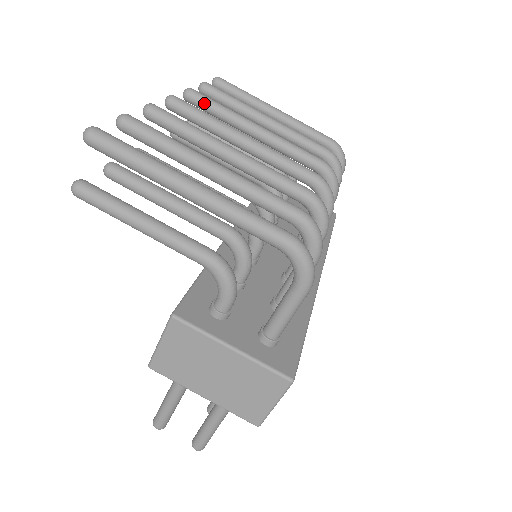
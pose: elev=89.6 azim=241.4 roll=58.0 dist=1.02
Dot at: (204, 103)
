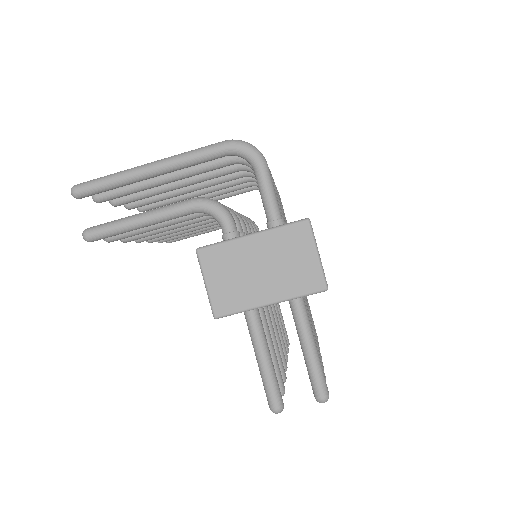
Dot at: occluded
